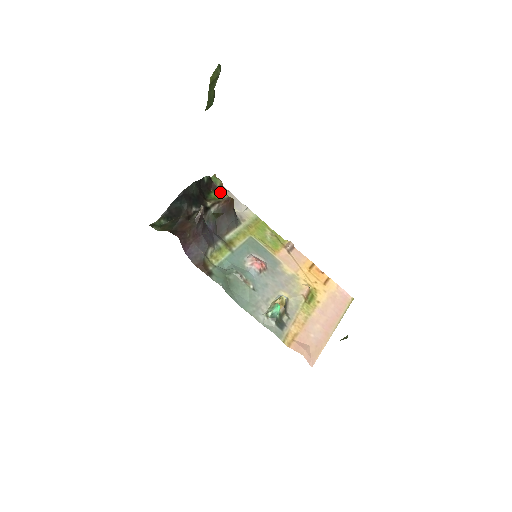
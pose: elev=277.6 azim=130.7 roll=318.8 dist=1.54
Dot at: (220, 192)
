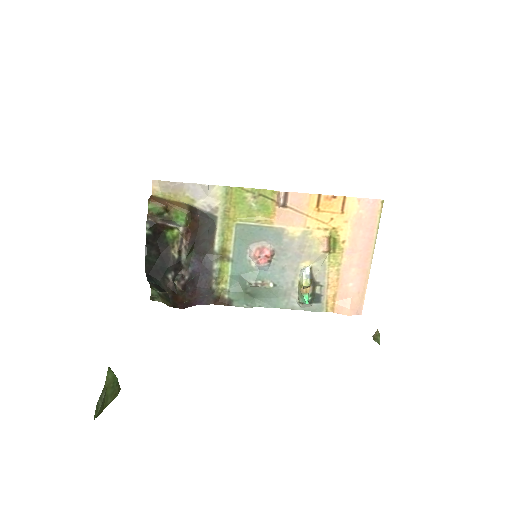
Dot at: (173, 228)
